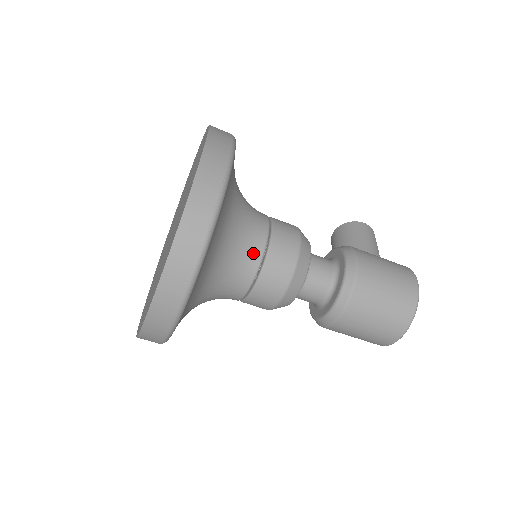
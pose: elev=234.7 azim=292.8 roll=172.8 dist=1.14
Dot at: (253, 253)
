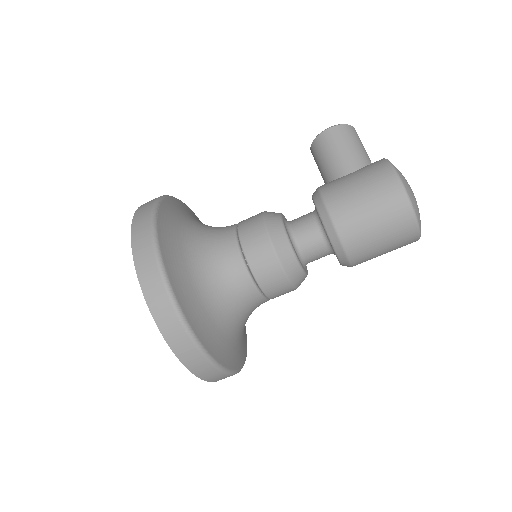
Dot at: (243, 285)
